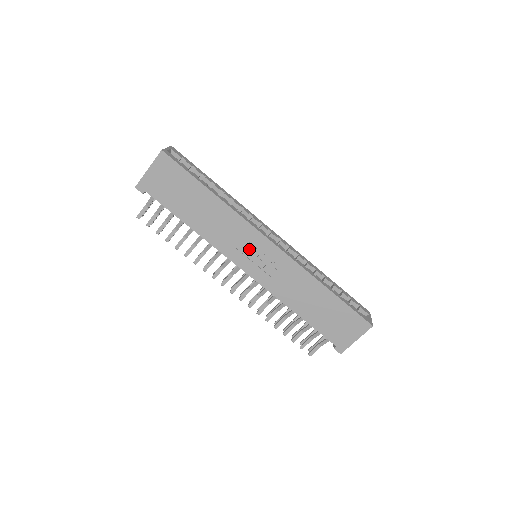
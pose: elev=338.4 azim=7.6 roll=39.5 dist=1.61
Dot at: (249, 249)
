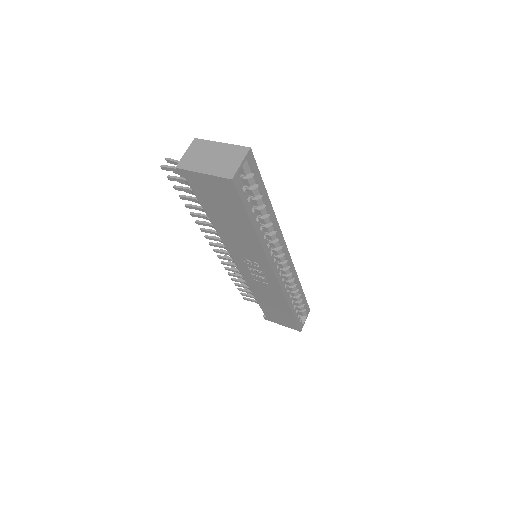
Dot at: (252, 264)
